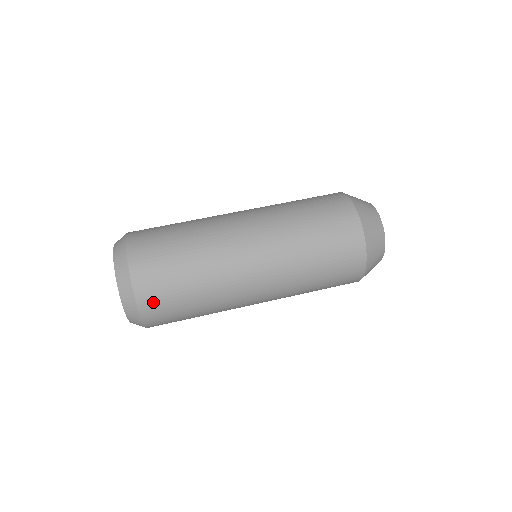
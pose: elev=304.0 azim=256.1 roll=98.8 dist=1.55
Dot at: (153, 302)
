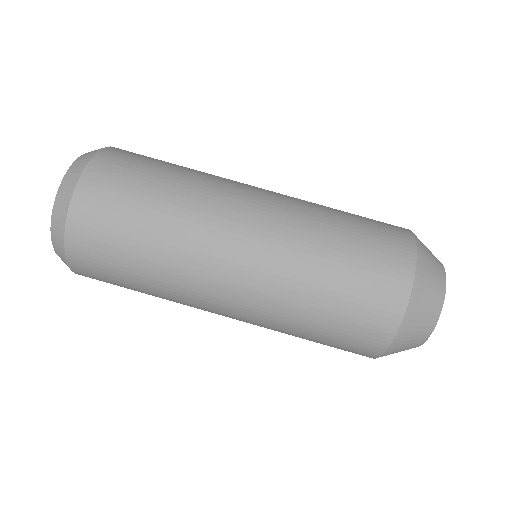
Dot at: (86, 248)
